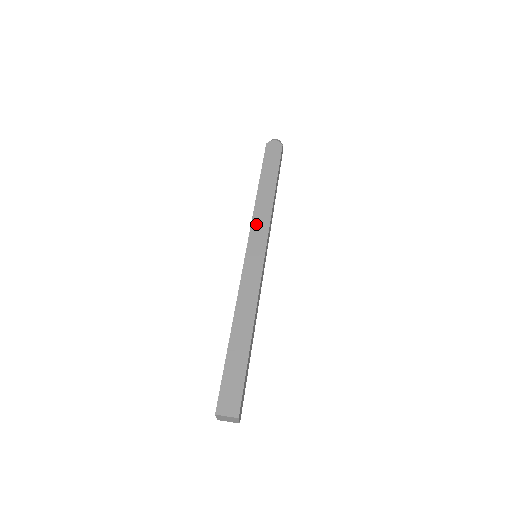
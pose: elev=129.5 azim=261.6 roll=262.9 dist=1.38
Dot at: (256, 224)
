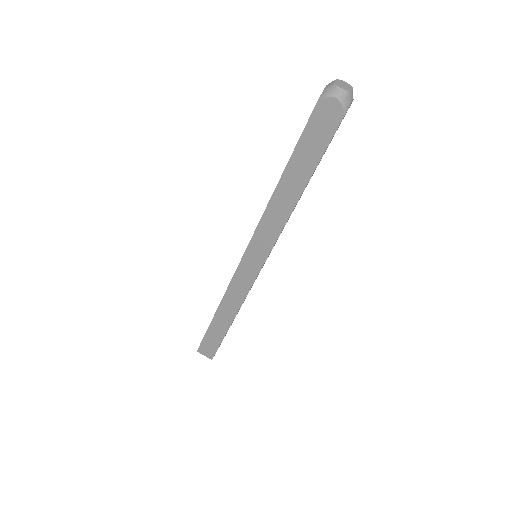
Dot at: (260, 234)
